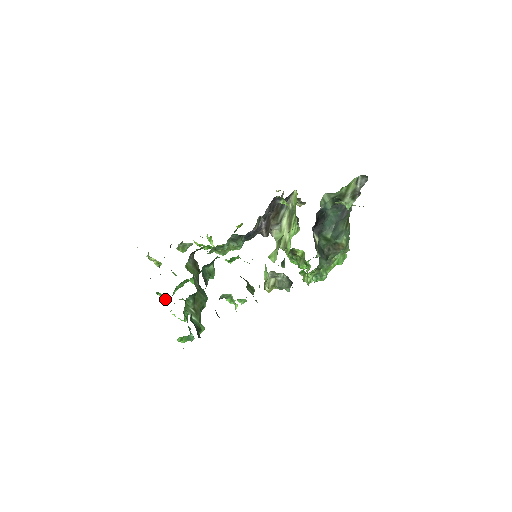
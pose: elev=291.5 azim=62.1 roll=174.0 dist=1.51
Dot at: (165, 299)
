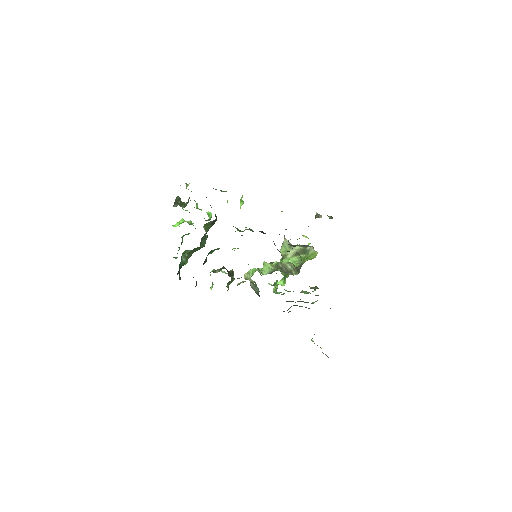
Dot at: occluded
